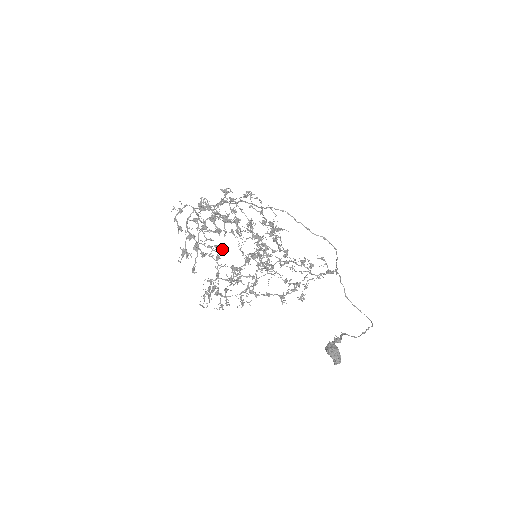
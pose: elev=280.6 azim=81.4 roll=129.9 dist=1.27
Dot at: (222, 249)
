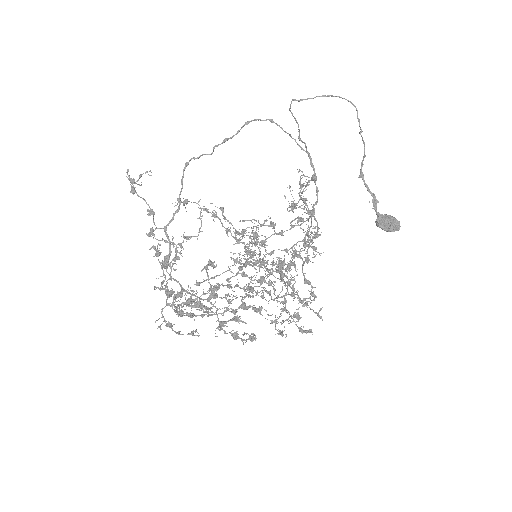
Dot at: occluded
